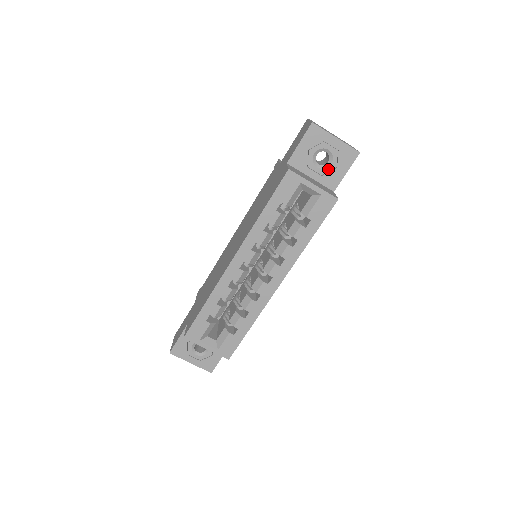
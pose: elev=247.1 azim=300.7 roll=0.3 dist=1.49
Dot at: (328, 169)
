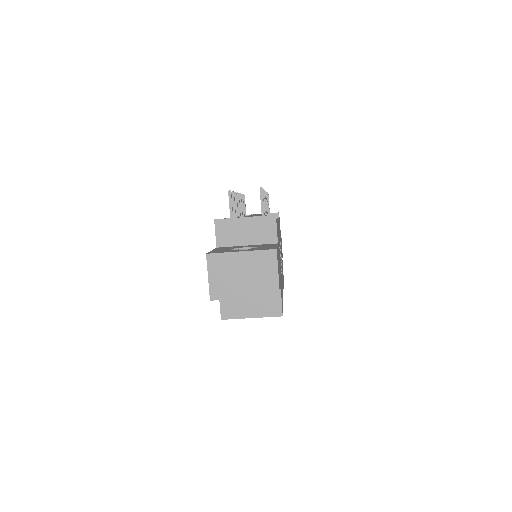
Dot at: occluded
